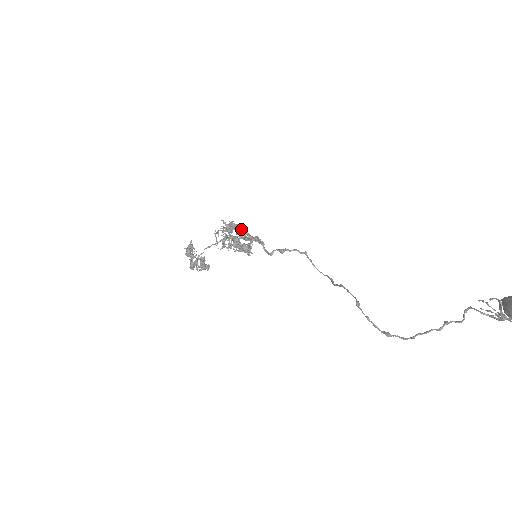
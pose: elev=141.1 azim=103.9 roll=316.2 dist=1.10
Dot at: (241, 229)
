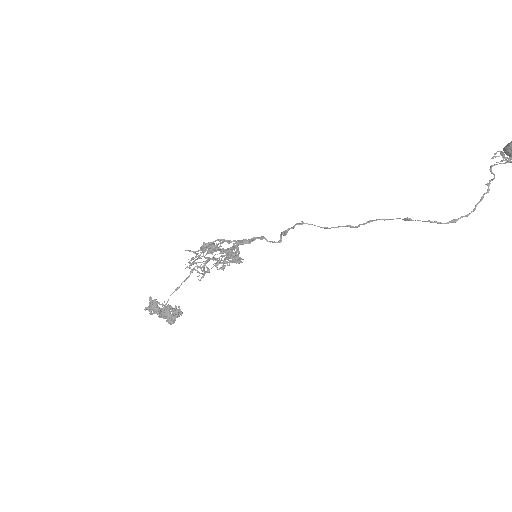
Dot at: occluded
